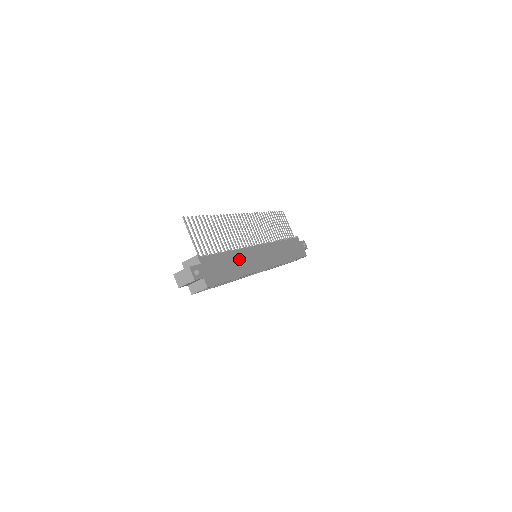
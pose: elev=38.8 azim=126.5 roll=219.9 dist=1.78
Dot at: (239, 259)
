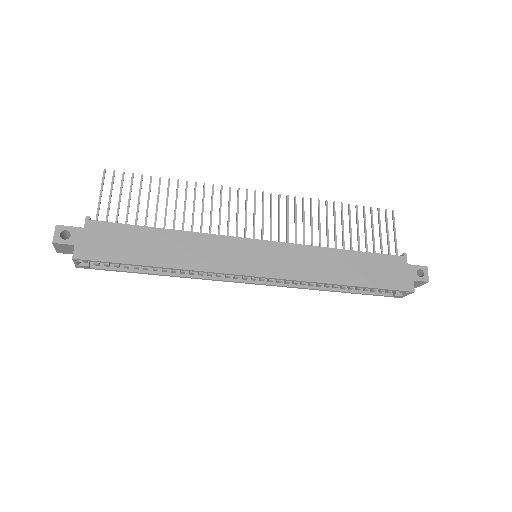
Dot at: (185, 244)
